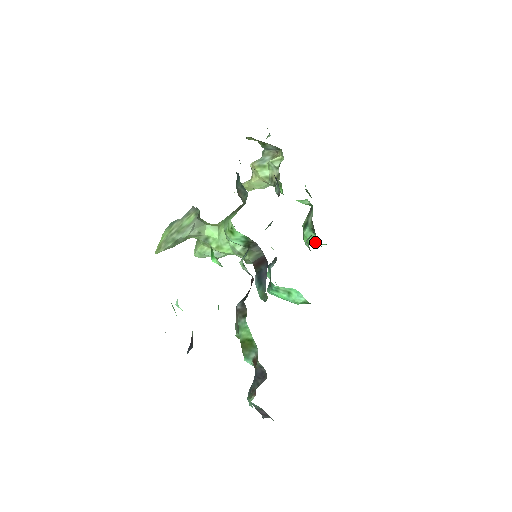
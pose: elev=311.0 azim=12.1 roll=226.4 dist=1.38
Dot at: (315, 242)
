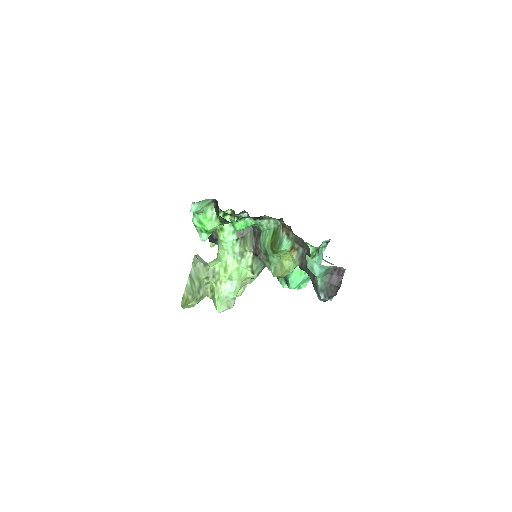
Dot at: occluded
